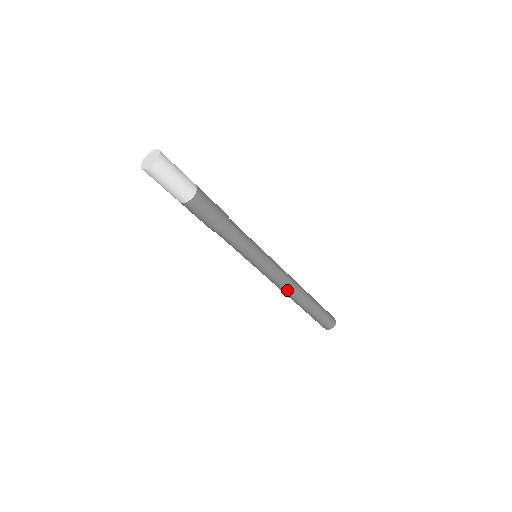
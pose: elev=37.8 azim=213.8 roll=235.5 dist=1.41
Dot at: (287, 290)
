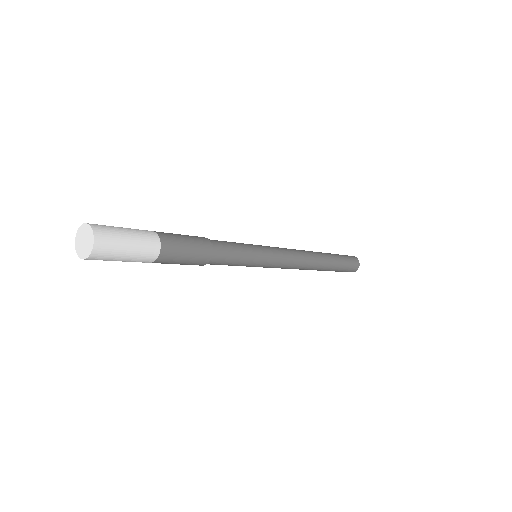
Dot at: occluded
